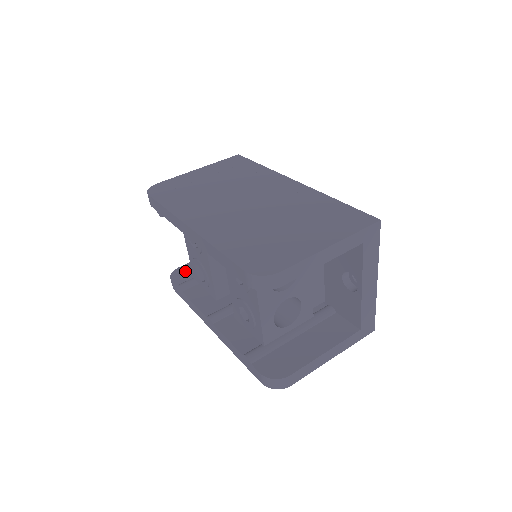
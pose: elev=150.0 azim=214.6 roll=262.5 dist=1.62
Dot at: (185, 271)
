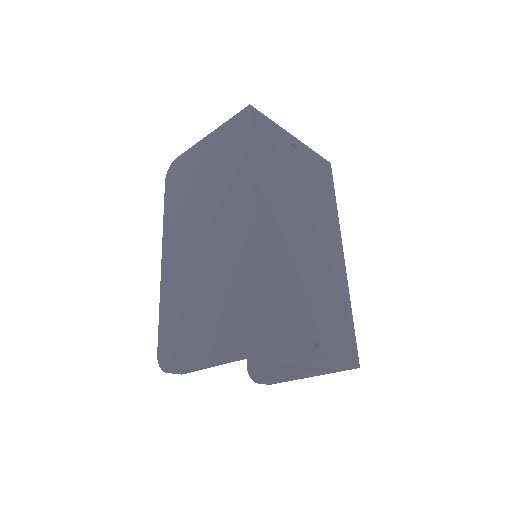
Dot at: occluded
